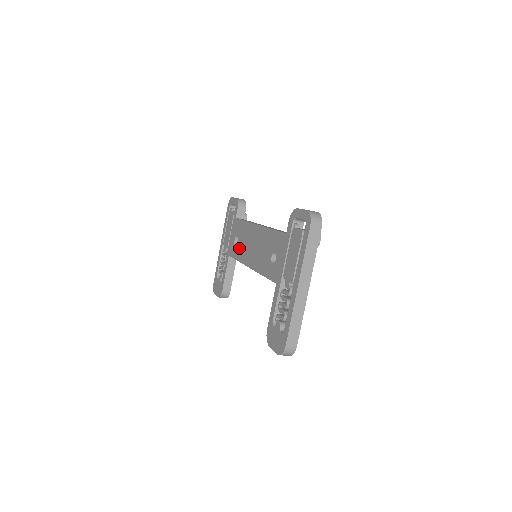
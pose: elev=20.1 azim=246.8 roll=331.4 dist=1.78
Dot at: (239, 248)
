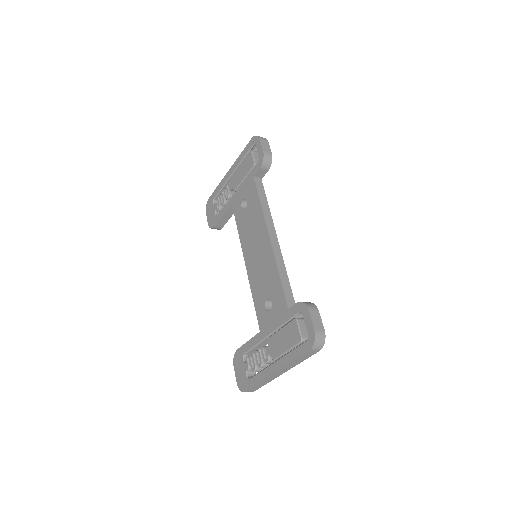
Dot at: (244, 221)
